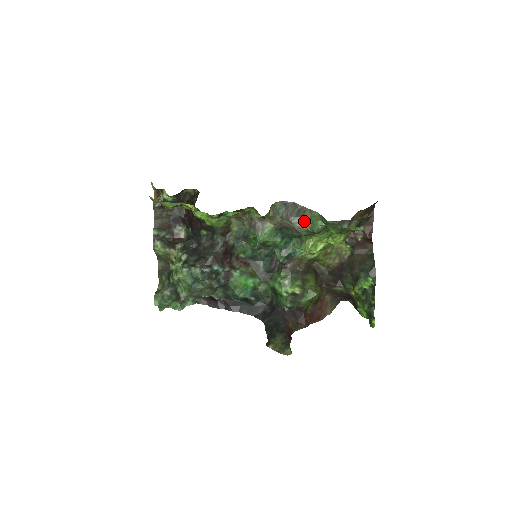
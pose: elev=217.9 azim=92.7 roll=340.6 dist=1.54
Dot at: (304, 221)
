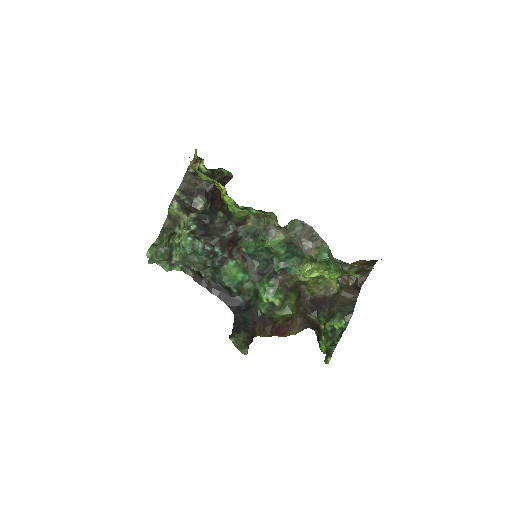
Dot at: (313, 247)
